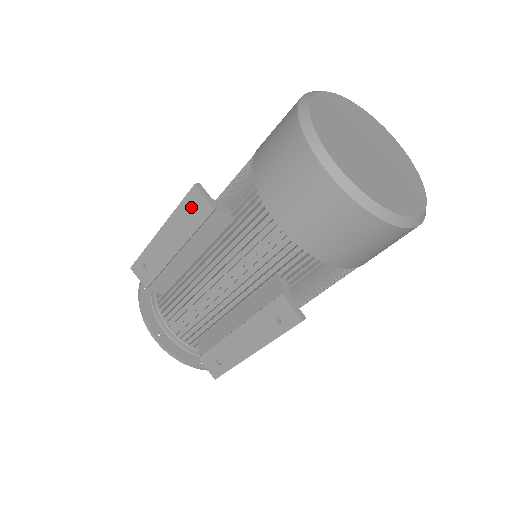
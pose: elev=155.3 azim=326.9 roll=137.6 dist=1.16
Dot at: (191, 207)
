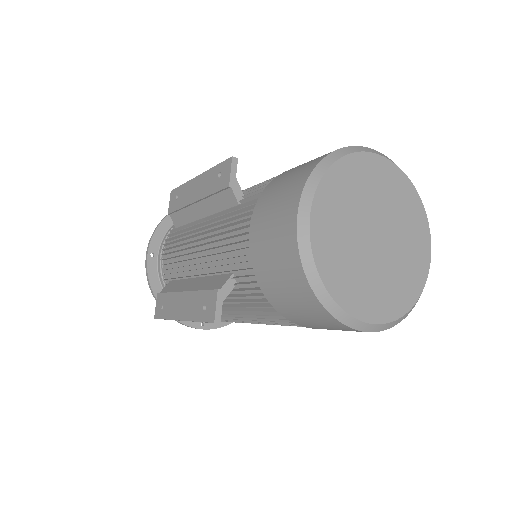
Dot at: occluded
